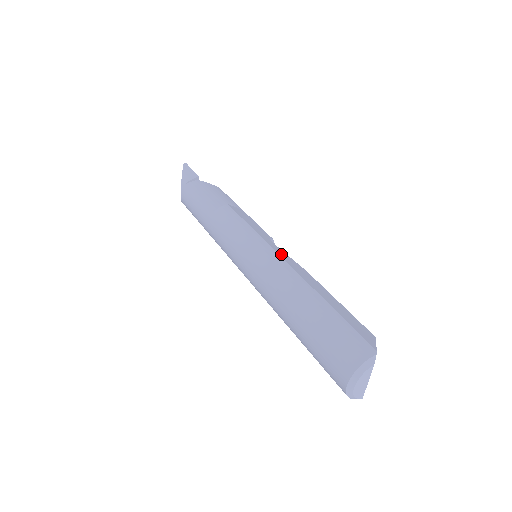
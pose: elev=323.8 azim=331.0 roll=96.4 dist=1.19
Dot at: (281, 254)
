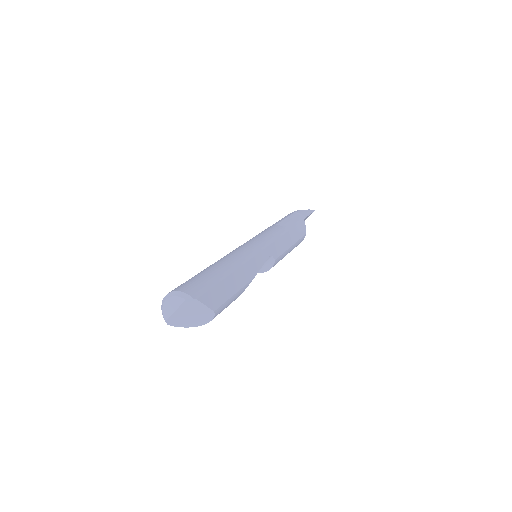
Dot at: (259, 257)
